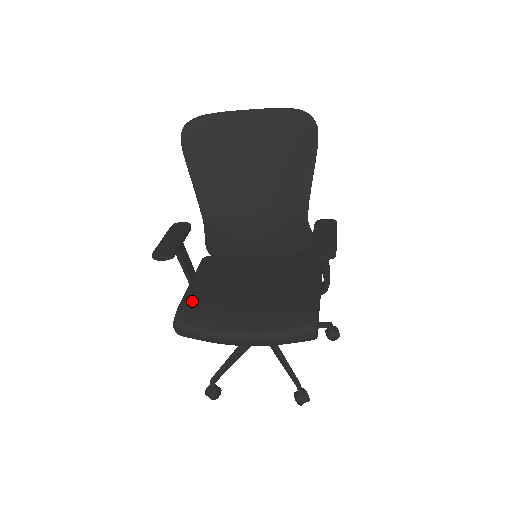
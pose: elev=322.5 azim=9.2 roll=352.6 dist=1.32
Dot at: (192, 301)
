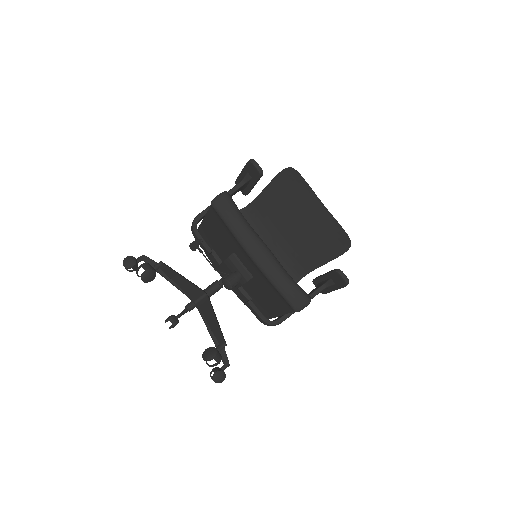
Dot at: occluded
